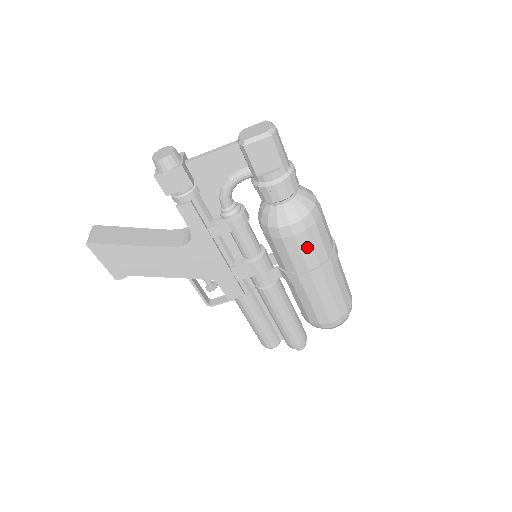
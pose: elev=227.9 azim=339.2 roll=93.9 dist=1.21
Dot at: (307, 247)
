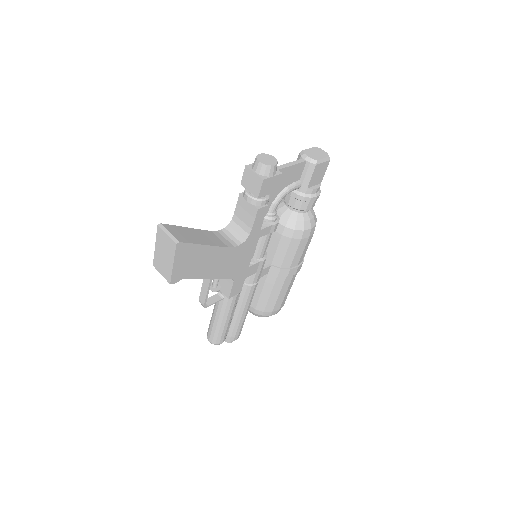
Dot at: (307, 246)
